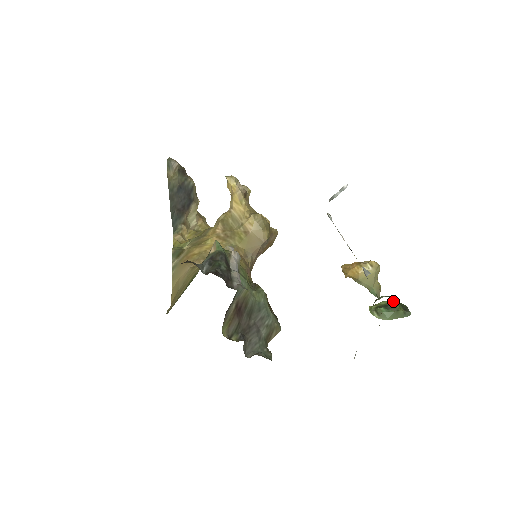
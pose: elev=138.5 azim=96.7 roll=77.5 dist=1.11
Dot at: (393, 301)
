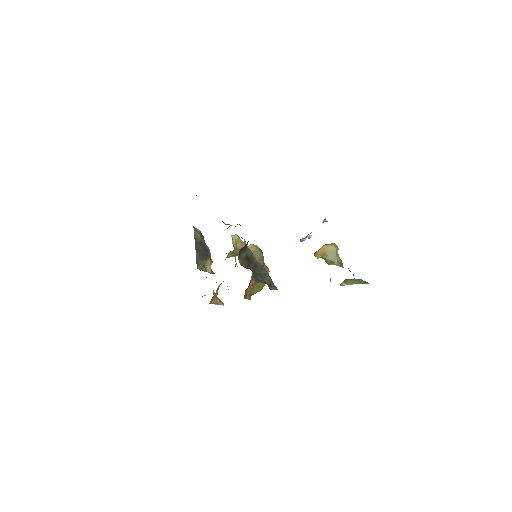
Dot at: occluded
